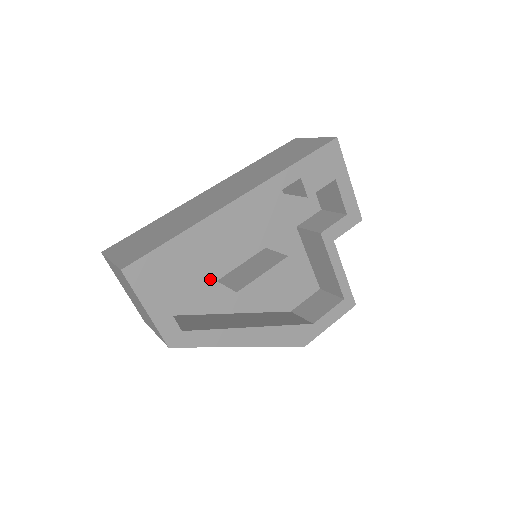
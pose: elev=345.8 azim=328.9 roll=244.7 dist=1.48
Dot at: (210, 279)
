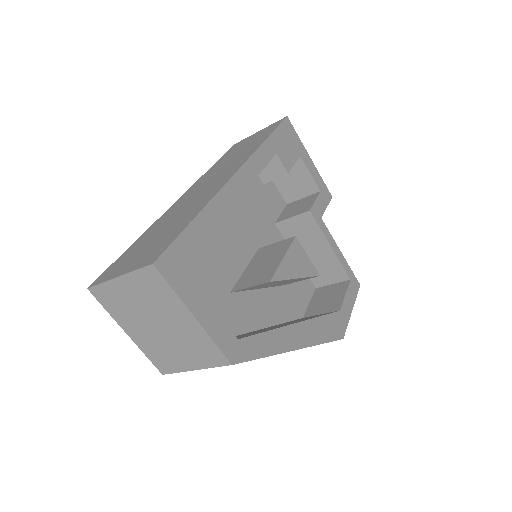
Dot at: (223, 291)
